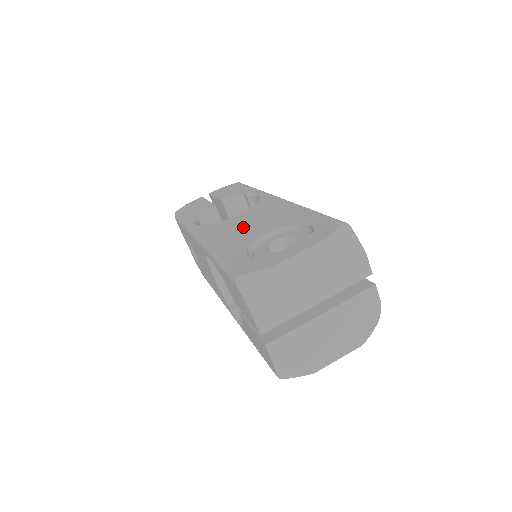
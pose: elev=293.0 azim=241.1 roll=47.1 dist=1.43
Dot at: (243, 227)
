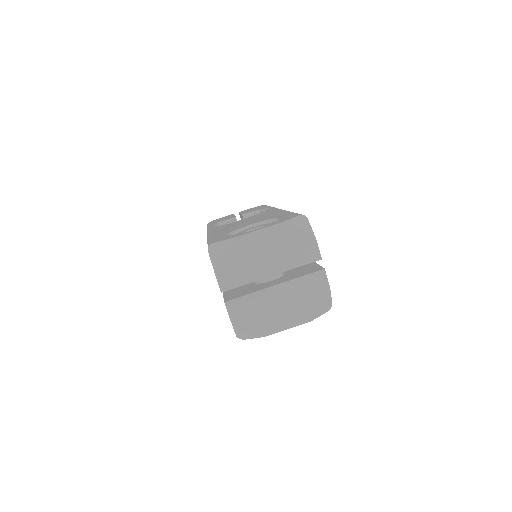
Dot at: (239, 224)
